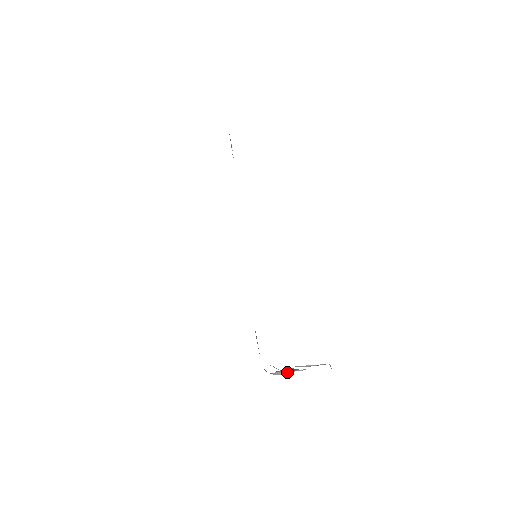
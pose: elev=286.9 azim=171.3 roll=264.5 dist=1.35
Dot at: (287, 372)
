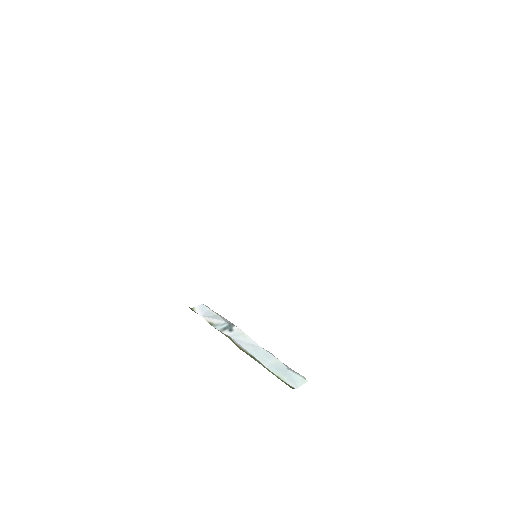
Dot at: (205, 307)
